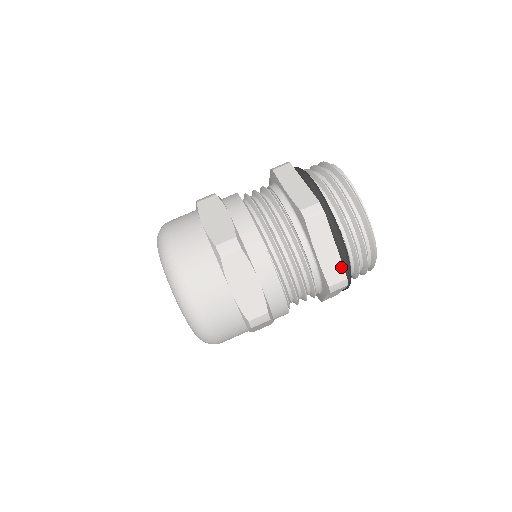
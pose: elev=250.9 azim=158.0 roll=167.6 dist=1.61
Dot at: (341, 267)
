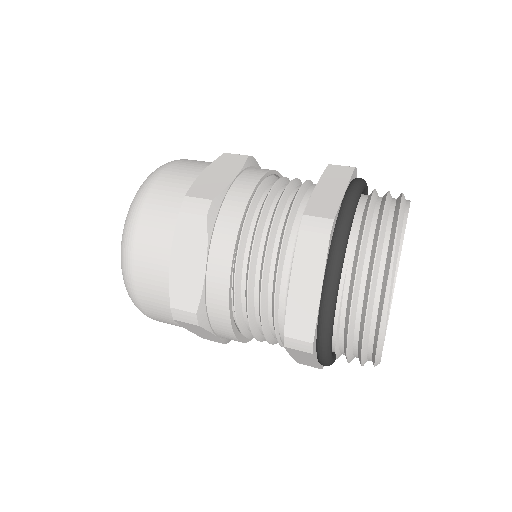
Dot at: (313, 322)
